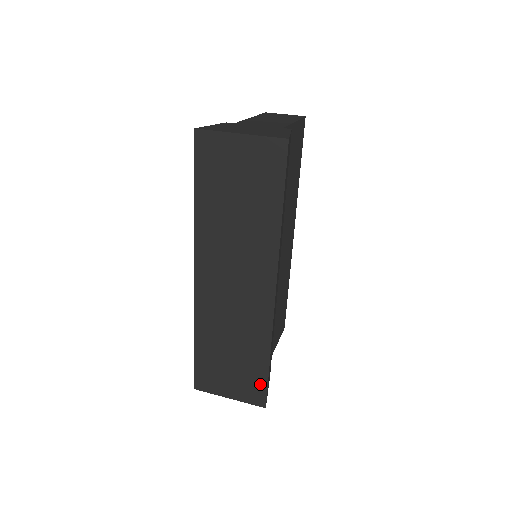
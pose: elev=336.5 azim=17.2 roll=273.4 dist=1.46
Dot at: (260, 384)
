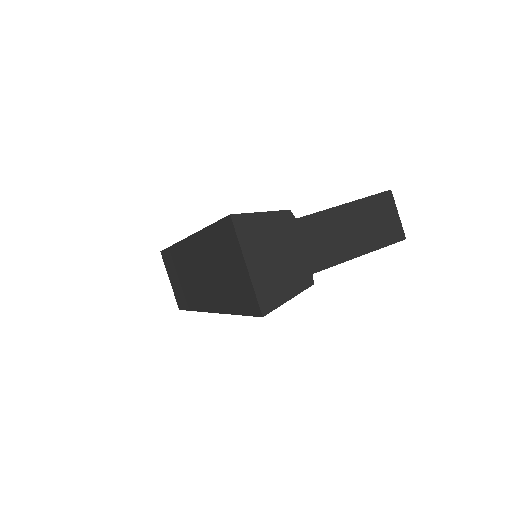
Dot at: (183, 304)
